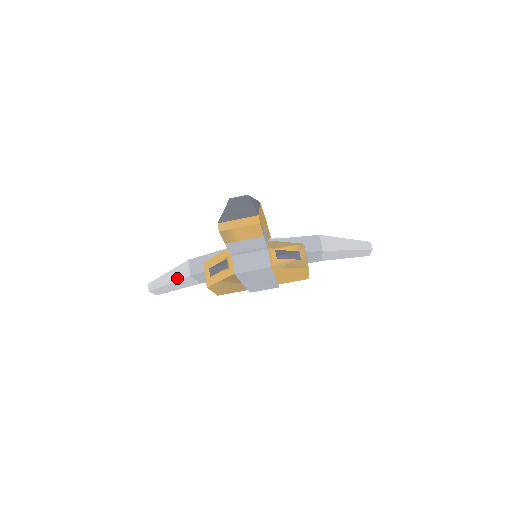
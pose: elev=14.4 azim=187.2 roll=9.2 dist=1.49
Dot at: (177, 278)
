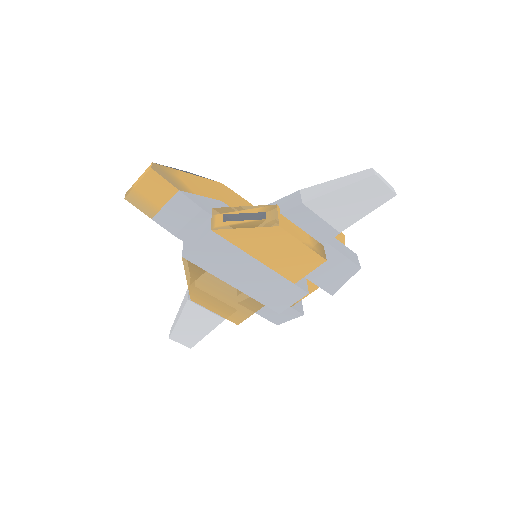
Dot at: (182, 309)
